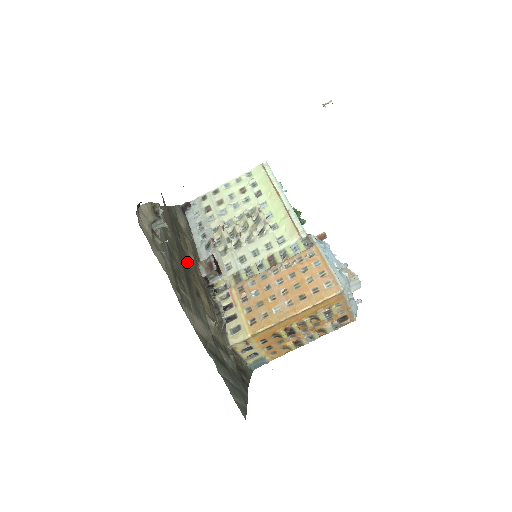
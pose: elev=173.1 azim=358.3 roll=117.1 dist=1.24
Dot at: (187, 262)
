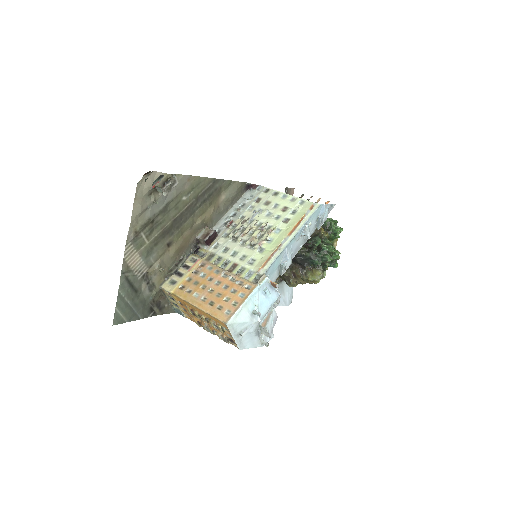
Dot at: (186, 222)
